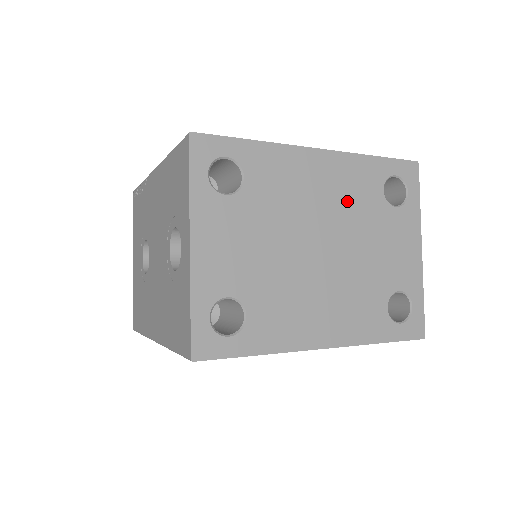
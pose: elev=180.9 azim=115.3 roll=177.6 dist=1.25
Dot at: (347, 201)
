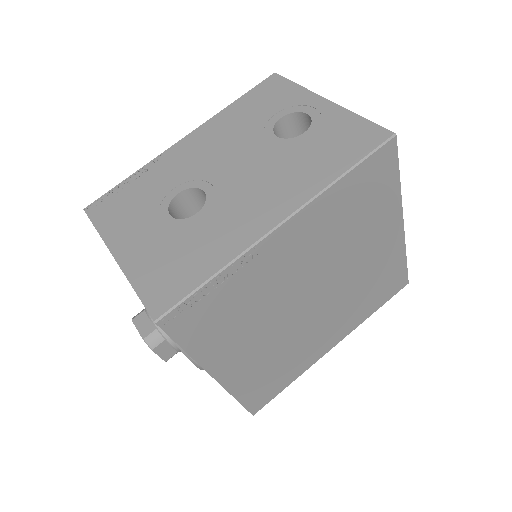
Dot at: occluded
